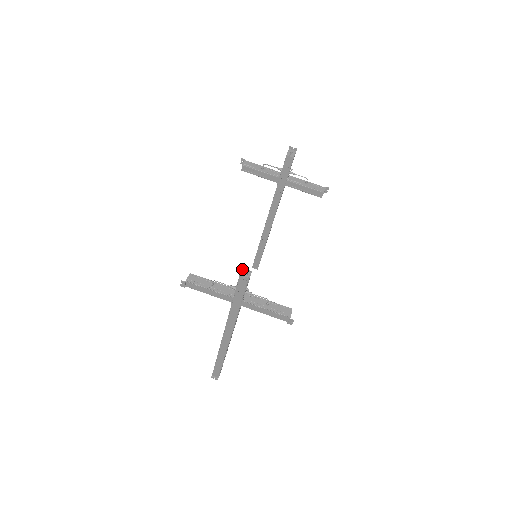
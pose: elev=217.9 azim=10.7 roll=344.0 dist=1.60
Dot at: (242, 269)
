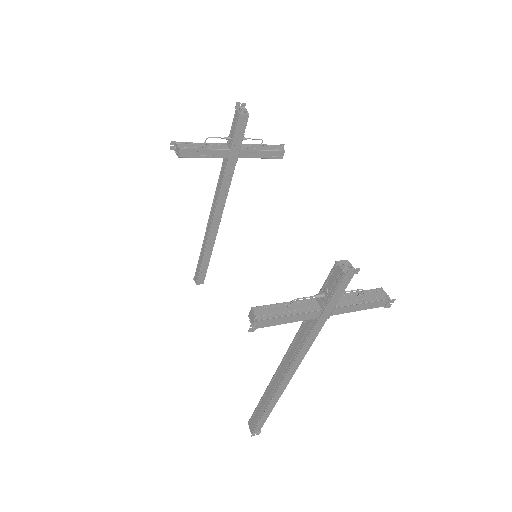
Dot at: (337, 263)
